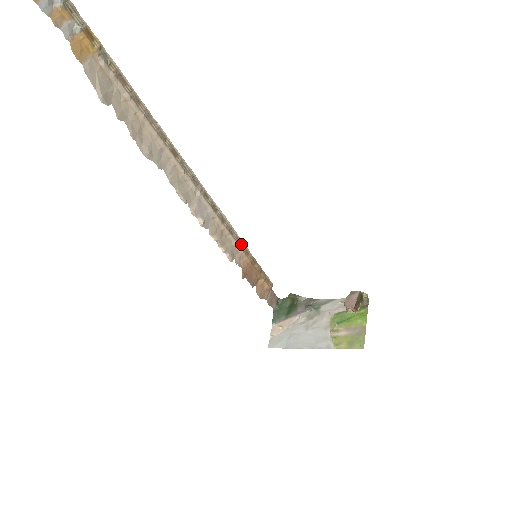
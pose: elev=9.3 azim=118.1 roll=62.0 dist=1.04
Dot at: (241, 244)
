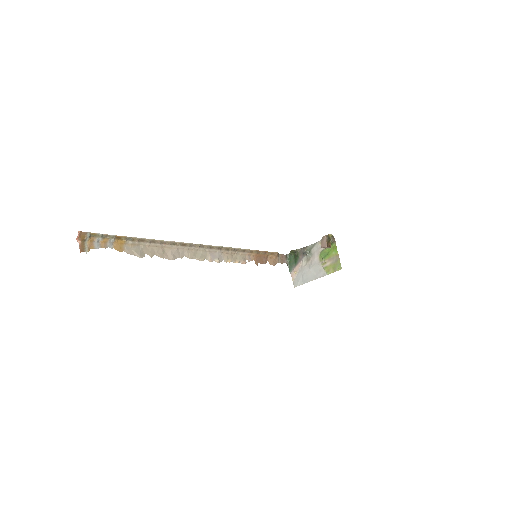
Dot at: (245, 251)
